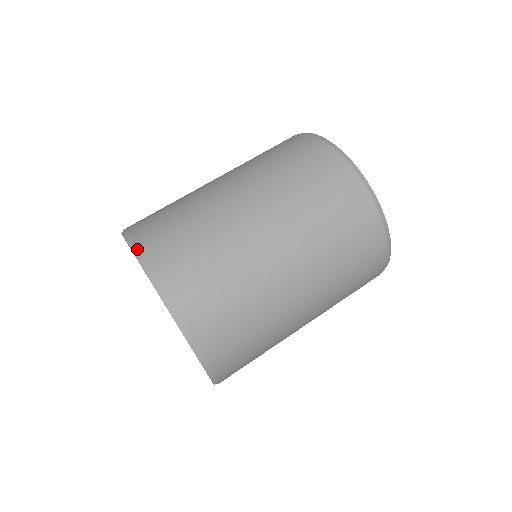
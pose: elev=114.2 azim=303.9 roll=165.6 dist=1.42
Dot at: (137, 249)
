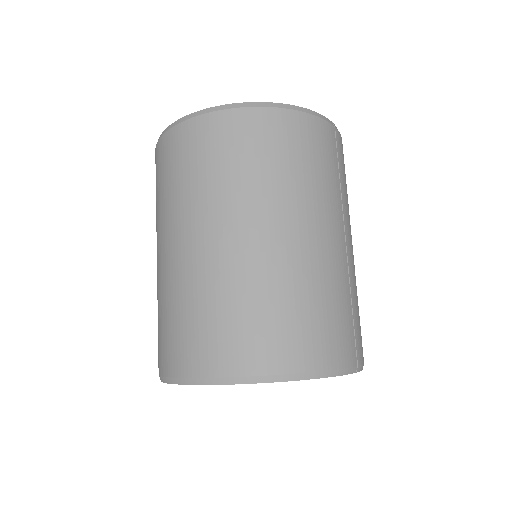
Dot at: (161, 377)
